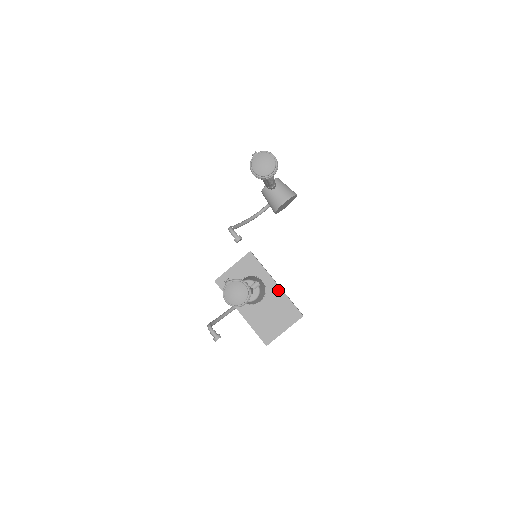
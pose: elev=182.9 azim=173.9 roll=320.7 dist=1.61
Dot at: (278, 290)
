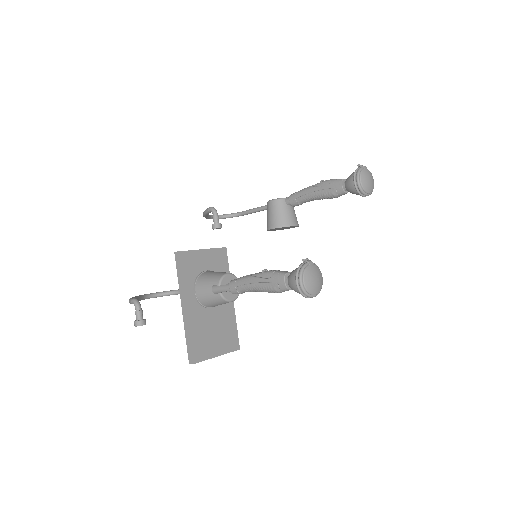
Dot at: (231, 306)
